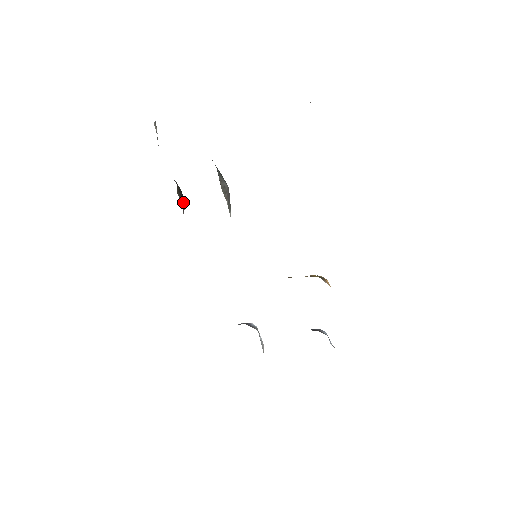
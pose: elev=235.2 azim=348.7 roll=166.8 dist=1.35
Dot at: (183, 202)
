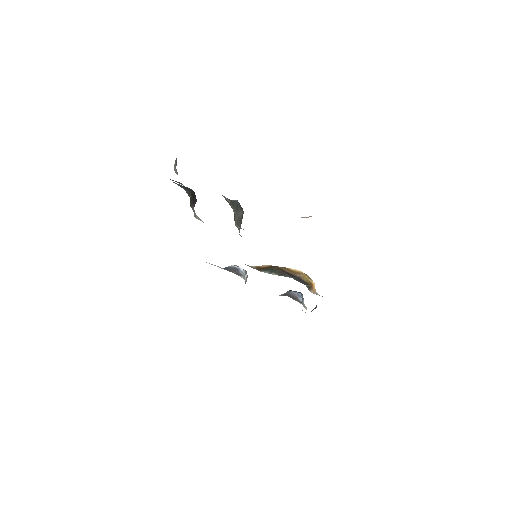
Dot at: (194, 203)
